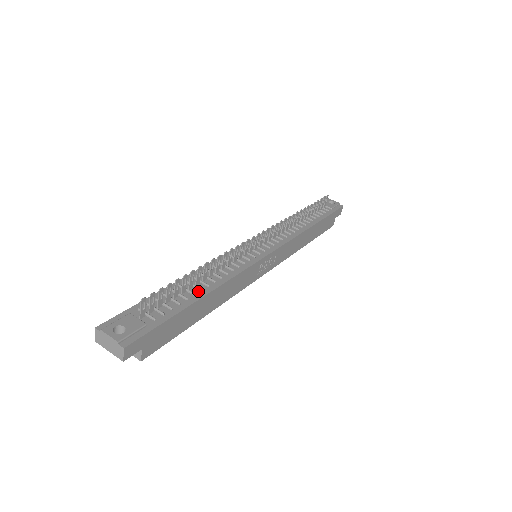
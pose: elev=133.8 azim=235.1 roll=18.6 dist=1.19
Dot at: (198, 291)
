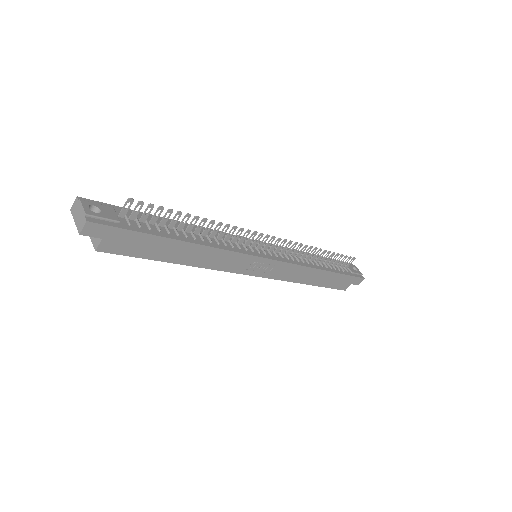
Dot at: (183, 235)
